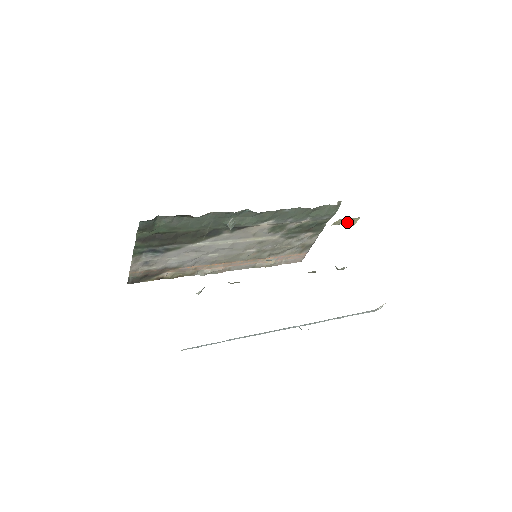
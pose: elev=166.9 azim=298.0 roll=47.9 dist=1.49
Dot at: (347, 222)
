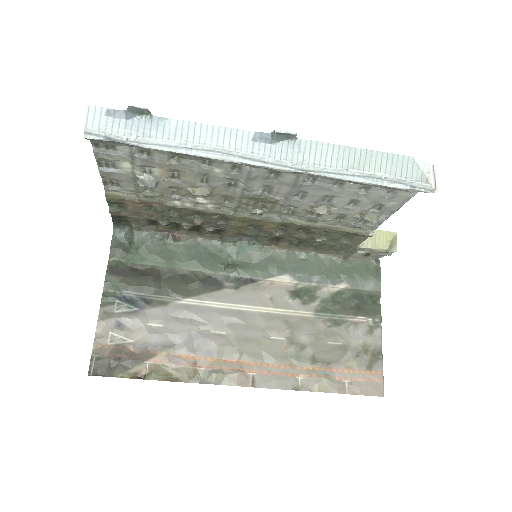
Dot at: (384, 245)
